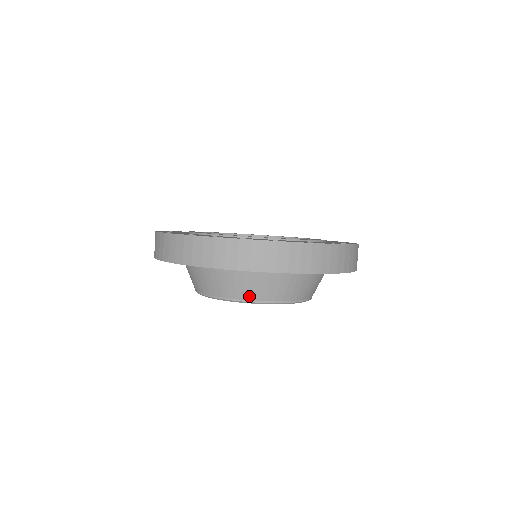
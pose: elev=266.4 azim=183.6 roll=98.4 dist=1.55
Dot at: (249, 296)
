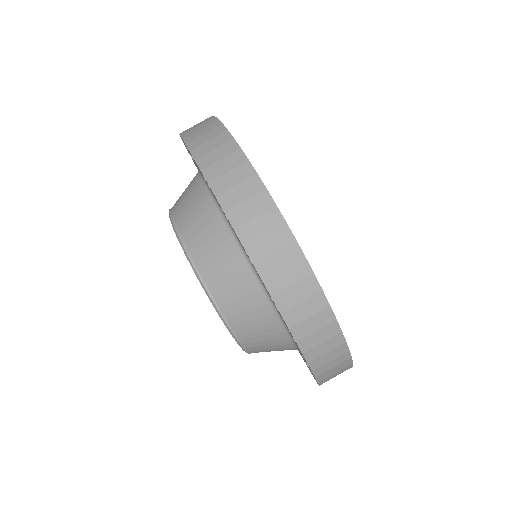
Dot at: (244, 335)
